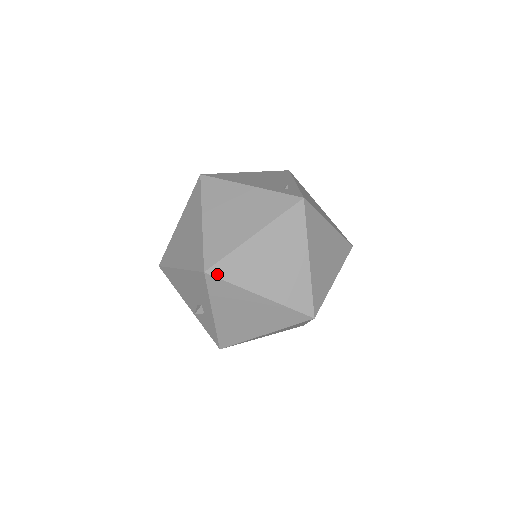
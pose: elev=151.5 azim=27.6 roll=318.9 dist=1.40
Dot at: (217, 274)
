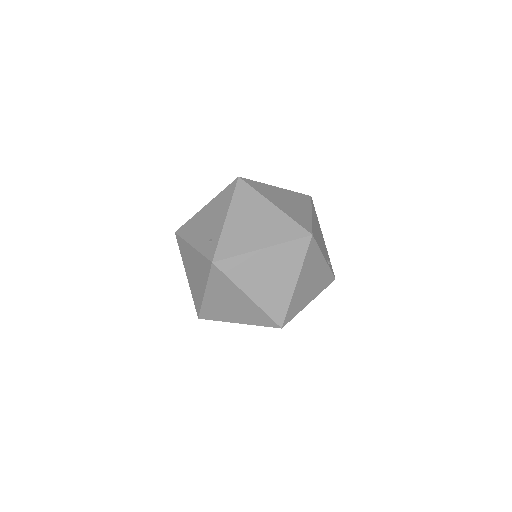
Dot at: (205, 318)
